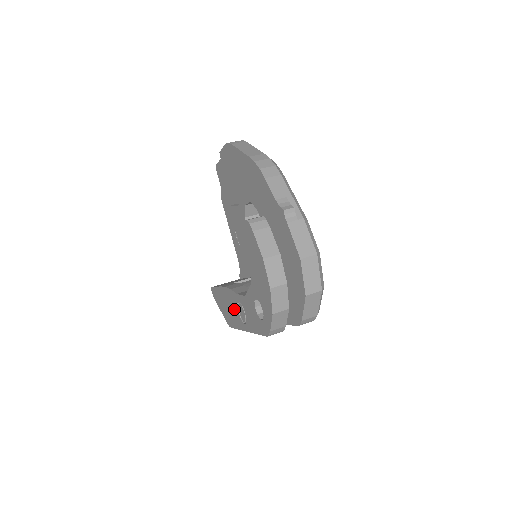
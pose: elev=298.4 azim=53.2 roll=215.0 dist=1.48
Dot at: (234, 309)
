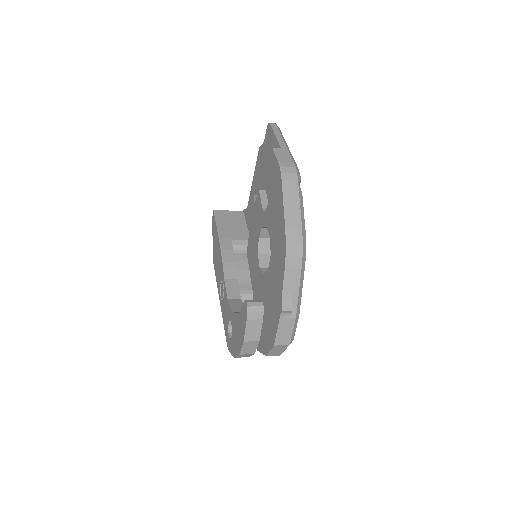
Dot at: (219, 273)
